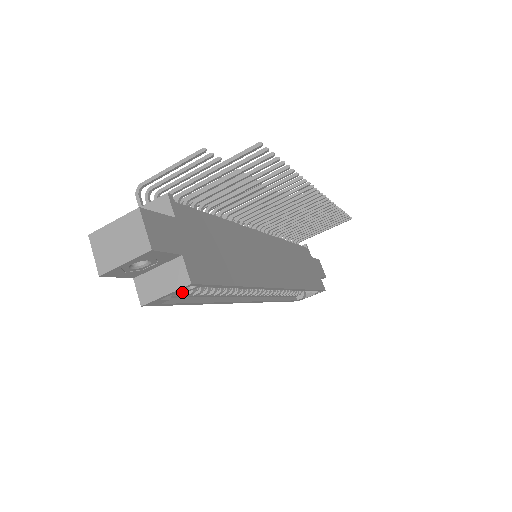
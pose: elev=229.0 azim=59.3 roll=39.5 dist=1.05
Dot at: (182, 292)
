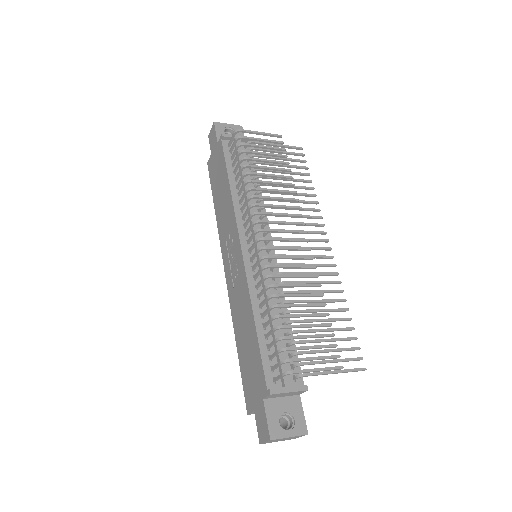
Dot at: occluded
